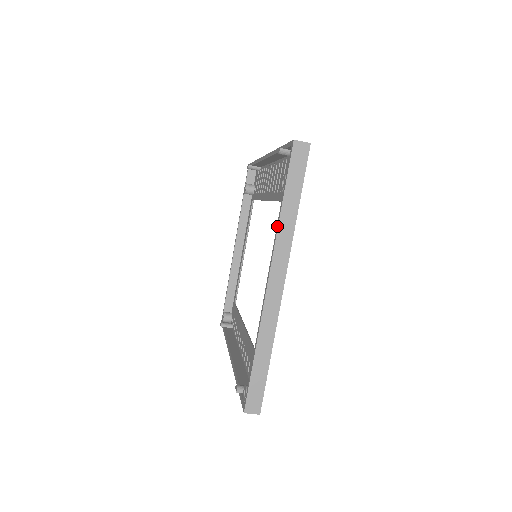
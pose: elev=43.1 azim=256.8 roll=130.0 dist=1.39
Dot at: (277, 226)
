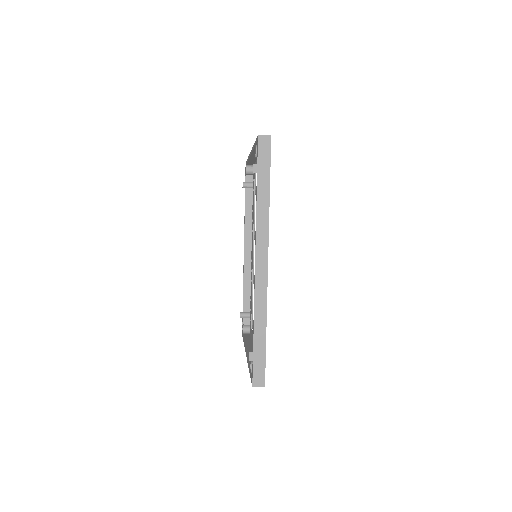
Dot at: (248, 366)
